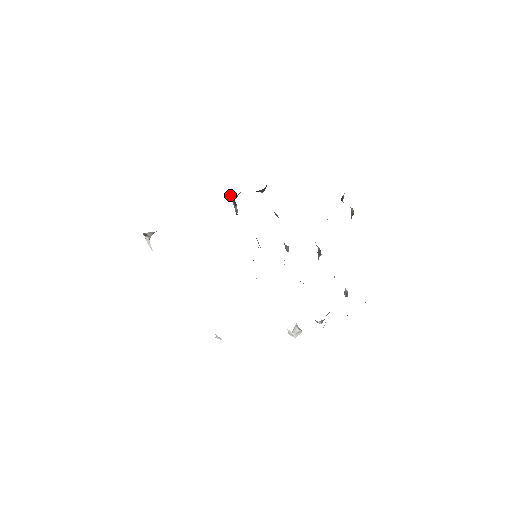
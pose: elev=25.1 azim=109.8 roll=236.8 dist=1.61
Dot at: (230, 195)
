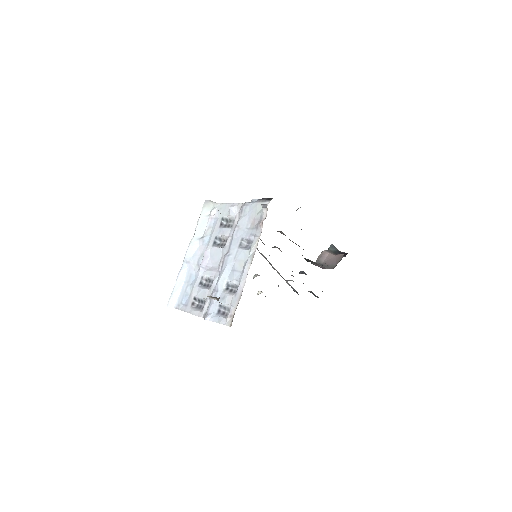
Dot at: occluded
